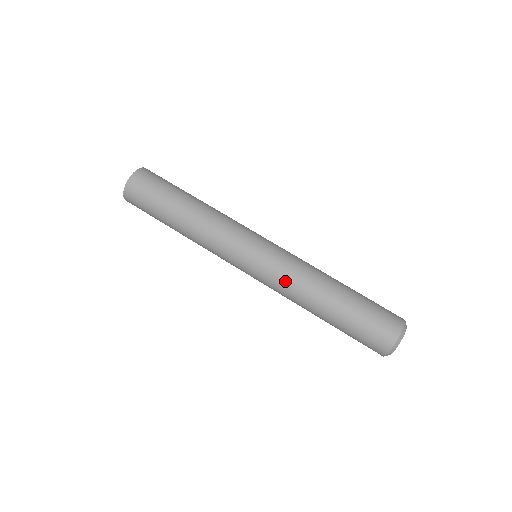
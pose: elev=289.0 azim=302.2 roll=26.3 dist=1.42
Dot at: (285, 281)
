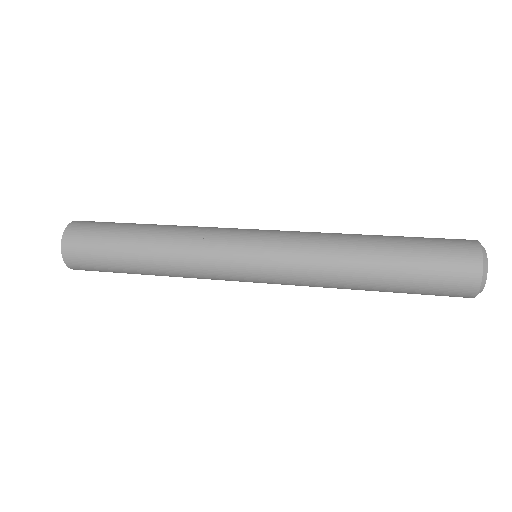
Dot at: (306, 261)
